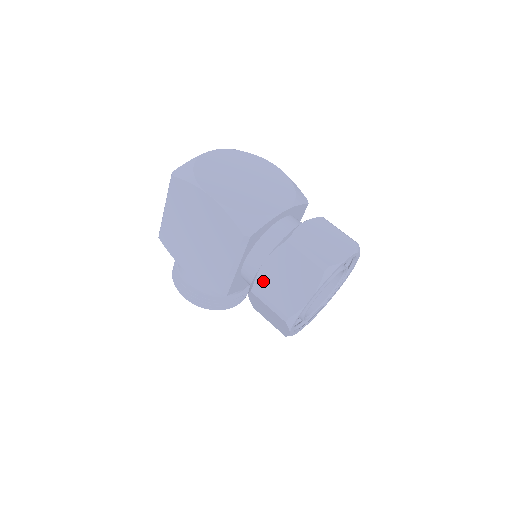
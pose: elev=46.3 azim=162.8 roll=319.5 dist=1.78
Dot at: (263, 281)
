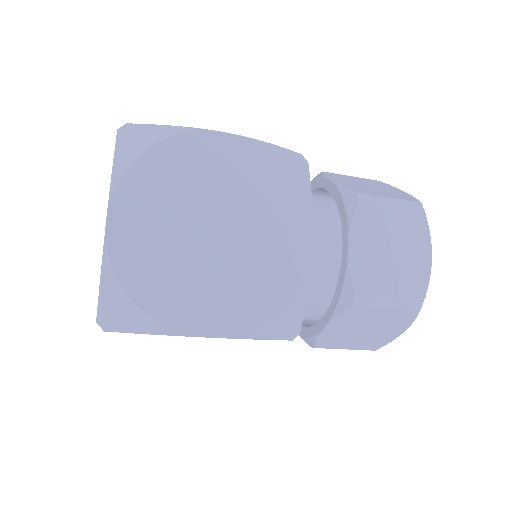
Dot at: (329, 341)
